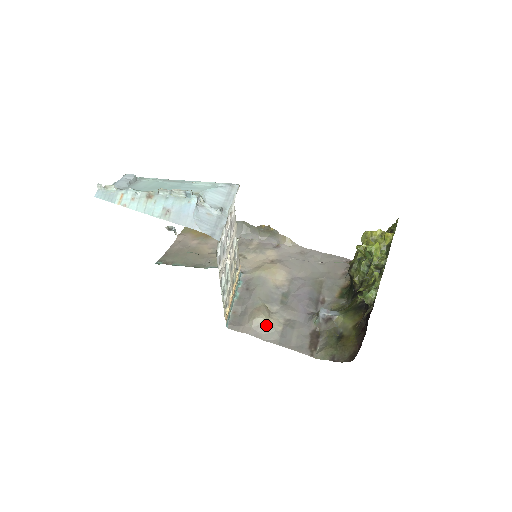
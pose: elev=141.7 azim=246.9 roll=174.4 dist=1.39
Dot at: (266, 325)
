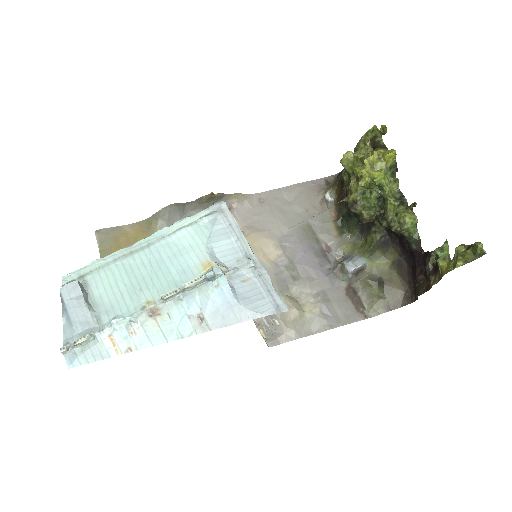
Dot at: (305, 317)
